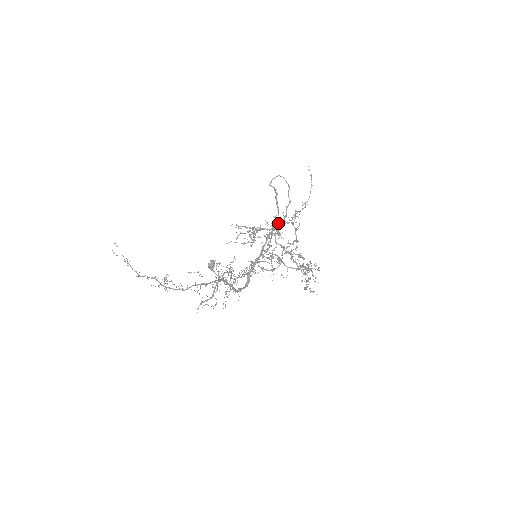
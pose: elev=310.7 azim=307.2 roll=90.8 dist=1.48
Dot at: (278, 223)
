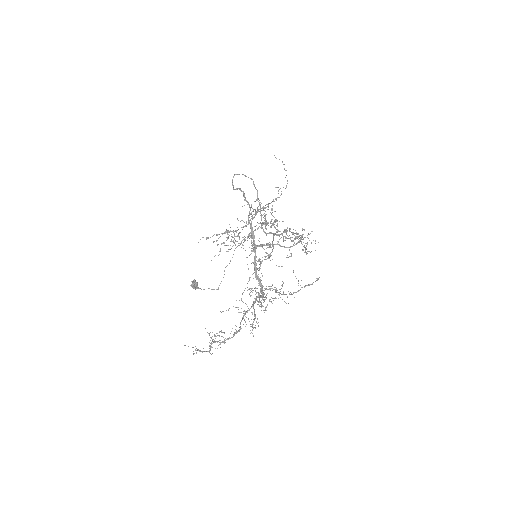
Dot at: (252, 215)
